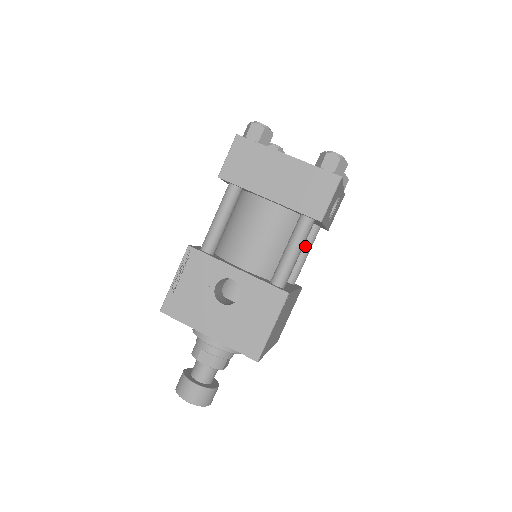
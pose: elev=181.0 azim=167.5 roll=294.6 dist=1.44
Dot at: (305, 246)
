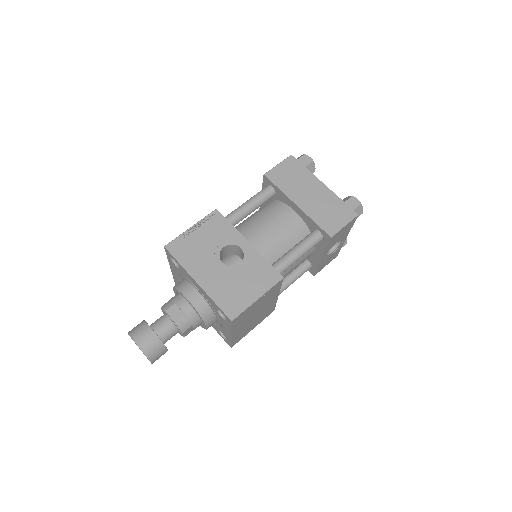
Dot at: (294, 274)
